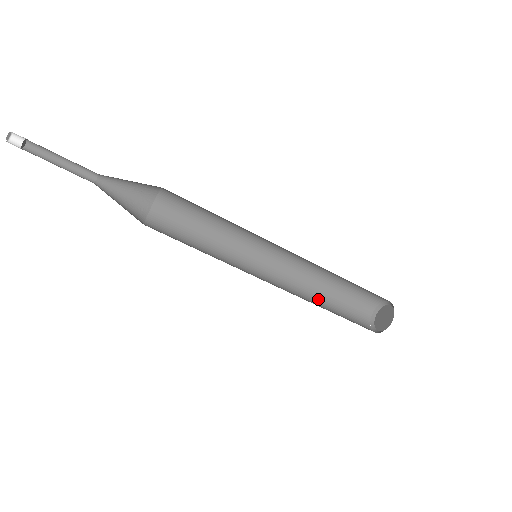
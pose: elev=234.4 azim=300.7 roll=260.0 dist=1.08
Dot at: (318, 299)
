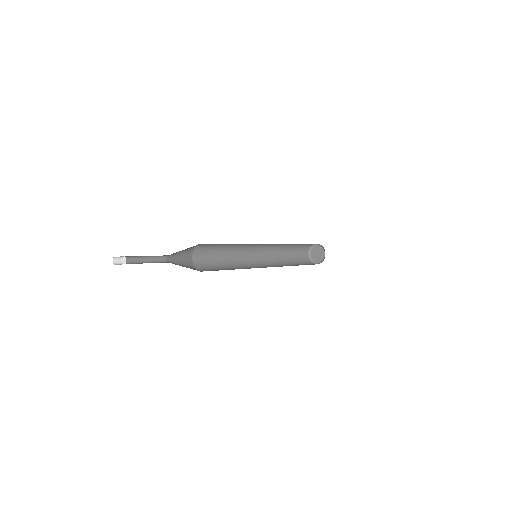
Dot at: (288, 245)
